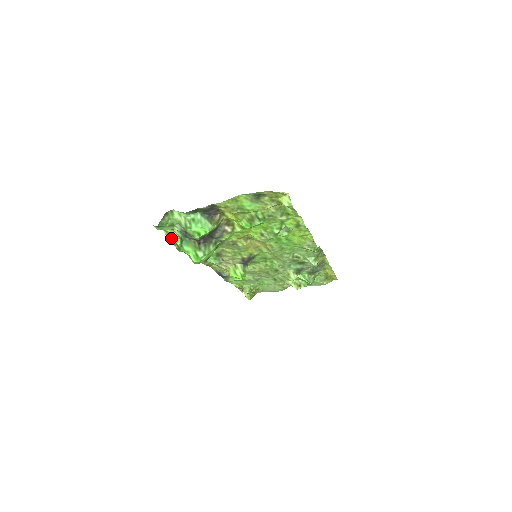
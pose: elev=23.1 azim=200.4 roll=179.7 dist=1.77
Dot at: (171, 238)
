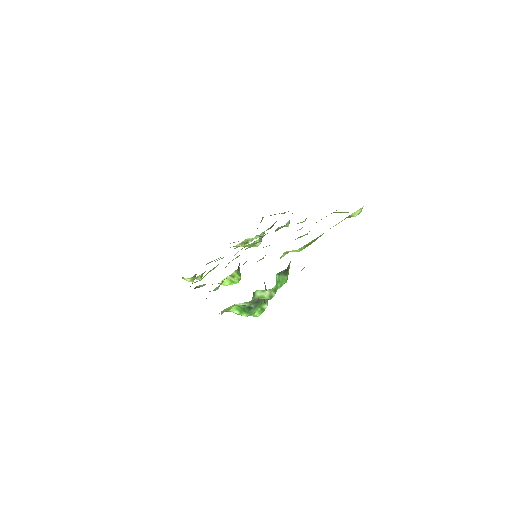
Dot at: (224, 311)
